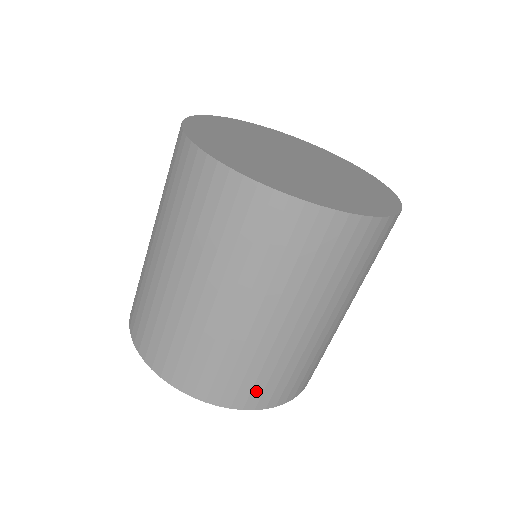
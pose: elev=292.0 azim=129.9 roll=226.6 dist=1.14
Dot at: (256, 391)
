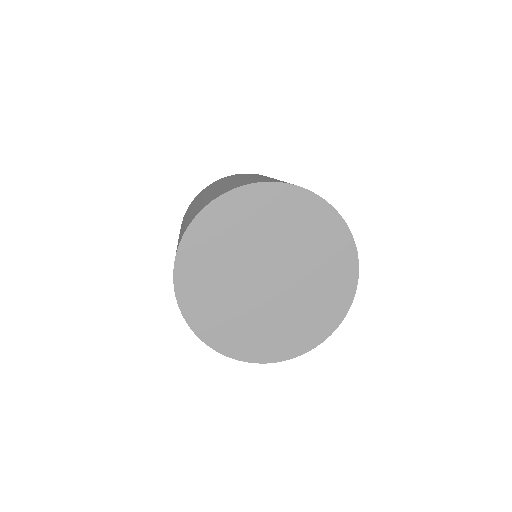
Dot at: occluded
